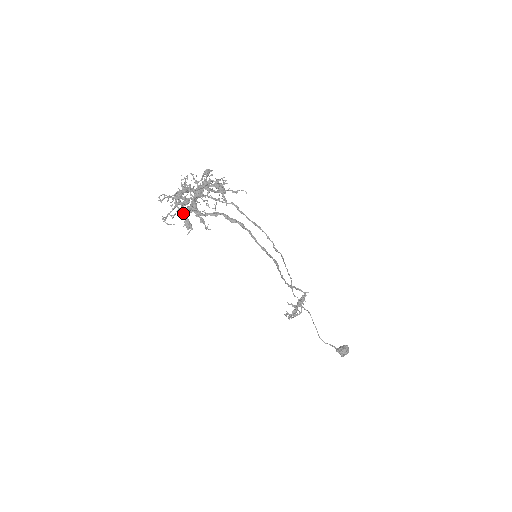
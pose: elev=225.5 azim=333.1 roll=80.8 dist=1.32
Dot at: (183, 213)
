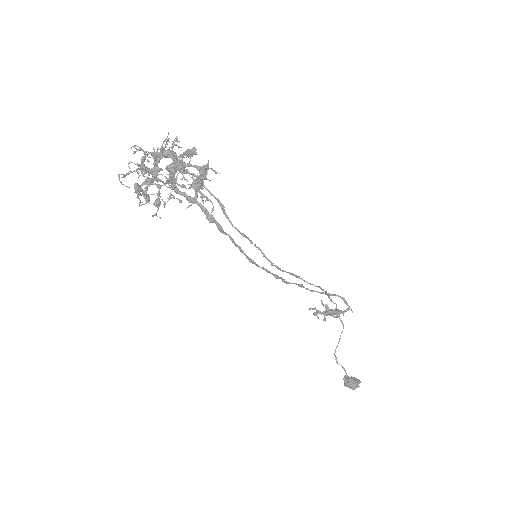
Dot at: occluded
